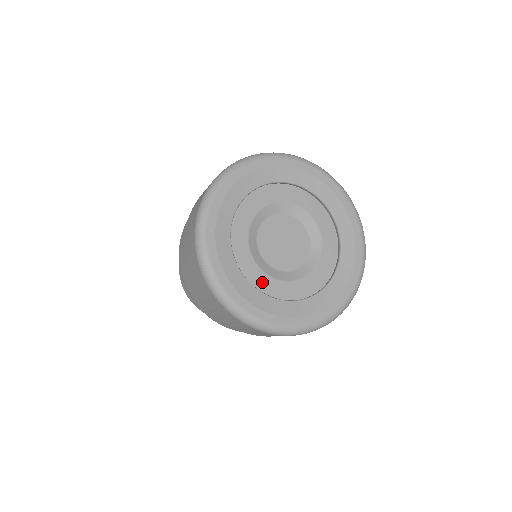
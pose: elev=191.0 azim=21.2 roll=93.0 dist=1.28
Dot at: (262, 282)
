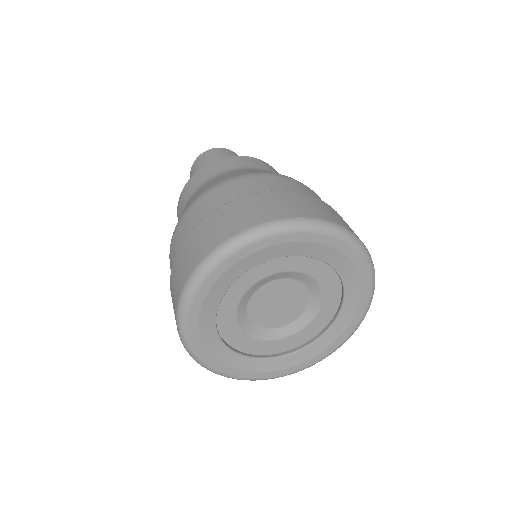
Dot at: (235, 337)
